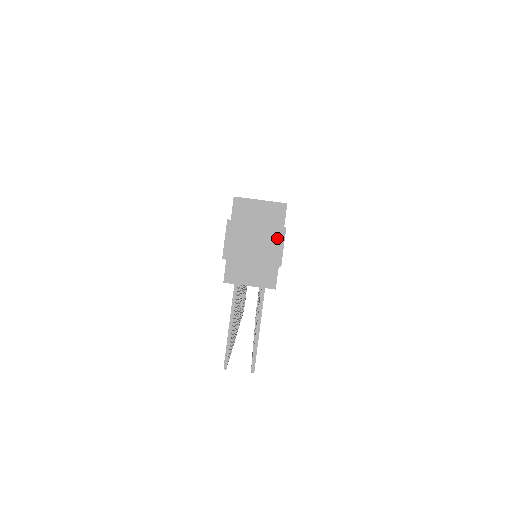
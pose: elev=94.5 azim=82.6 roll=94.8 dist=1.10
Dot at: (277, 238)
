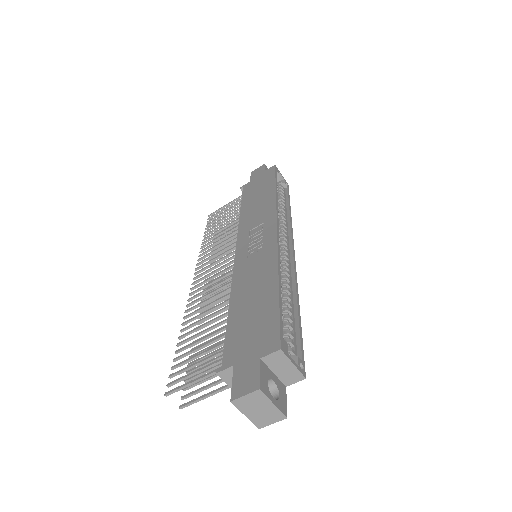
Dot at: (275, 418)
